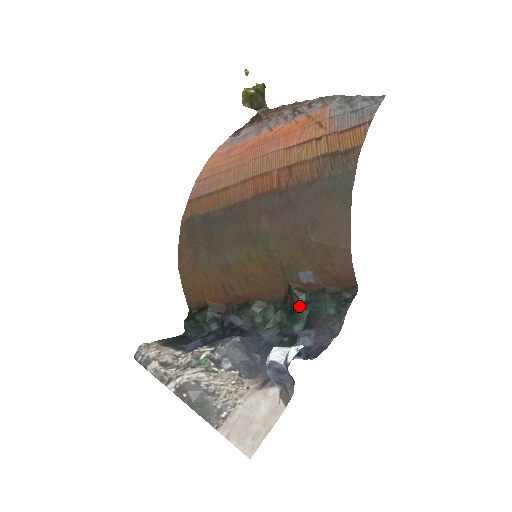
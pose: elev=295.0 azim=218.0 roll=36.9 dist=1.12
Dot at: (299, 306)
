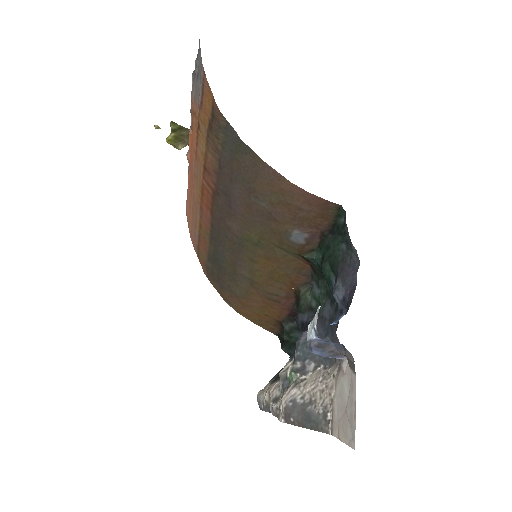
Dot at: (320, 266)
